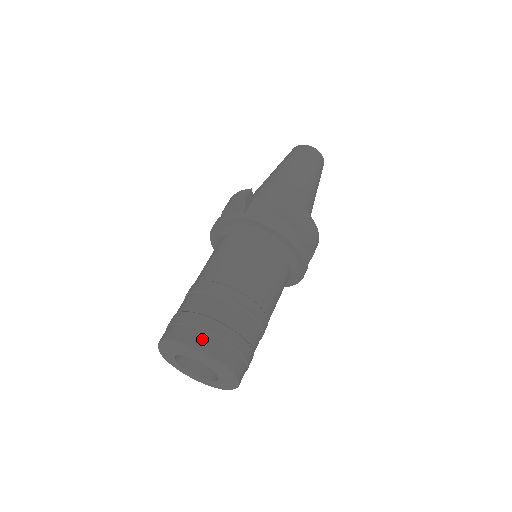
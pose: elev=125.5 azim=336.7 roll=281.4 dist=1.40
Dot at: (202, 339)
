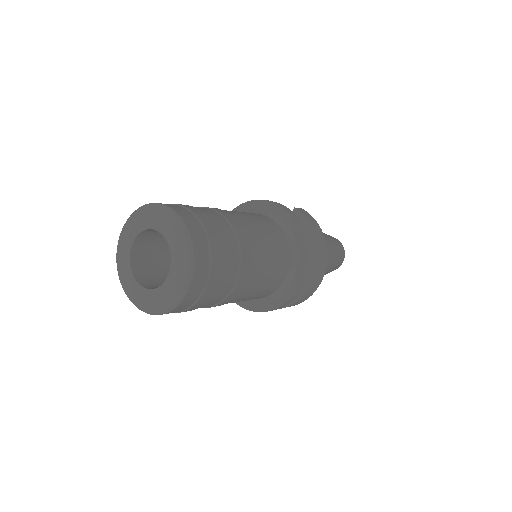
Dot at: (183, 210)
